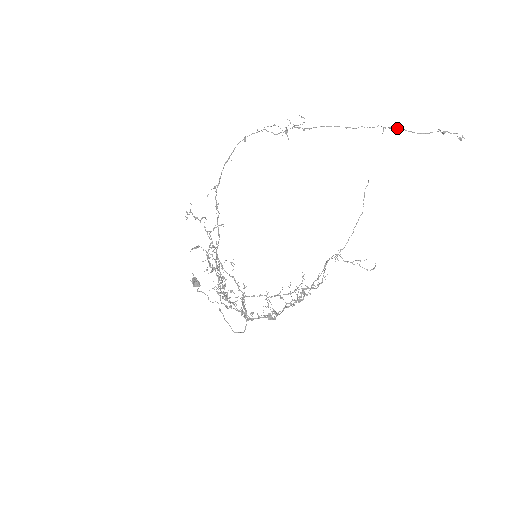
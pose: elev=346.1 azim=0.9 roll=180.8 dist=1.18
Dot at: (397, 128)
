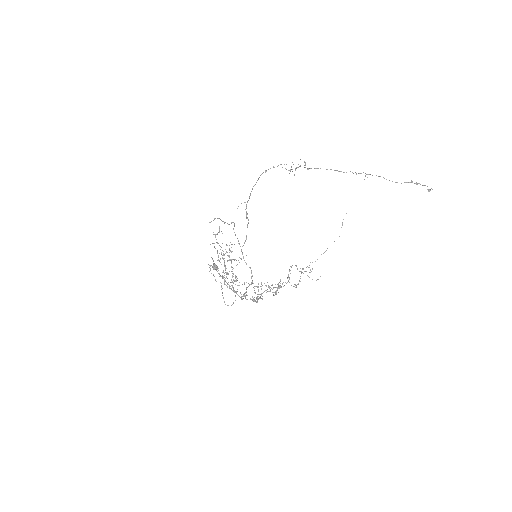
Dot at: (378, 176)
